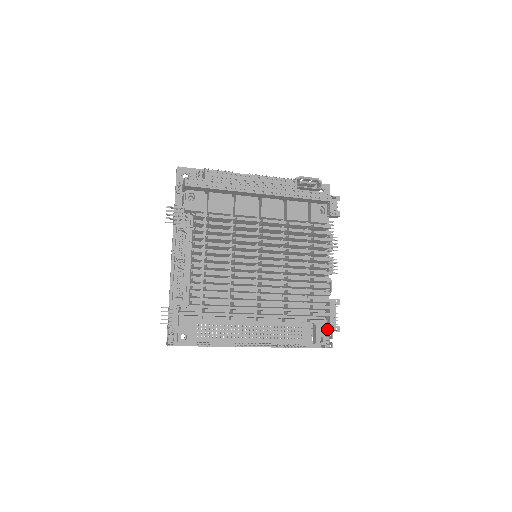
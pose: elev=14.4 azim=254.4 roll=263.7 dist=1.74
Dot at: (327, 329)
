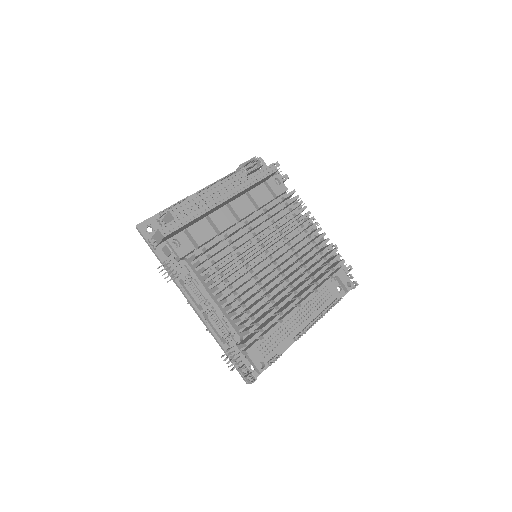
Dot at: occluded
